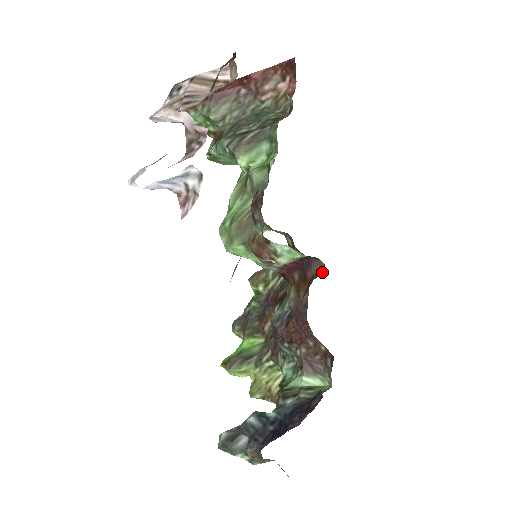
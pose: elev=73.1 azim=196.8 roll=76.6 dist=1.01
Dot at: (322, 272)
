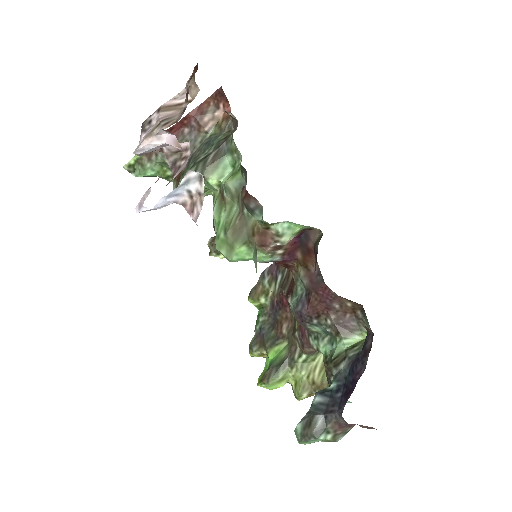
Dot at: (322, 235)
